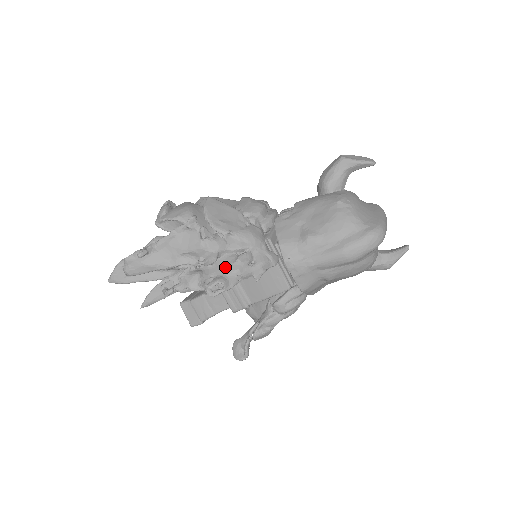
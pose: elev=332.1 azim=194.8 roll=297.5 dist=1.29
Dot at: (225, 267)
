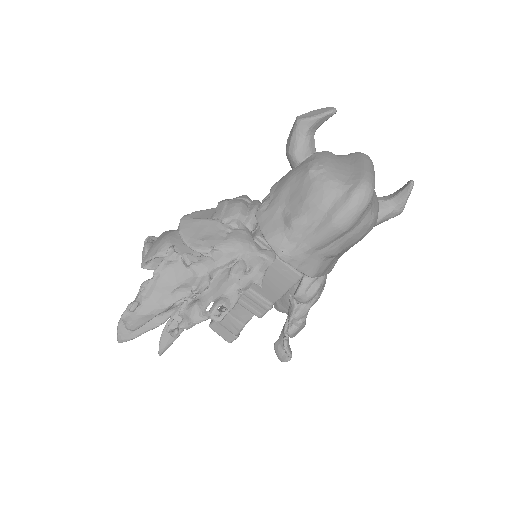
Dot at: (221, 286)
